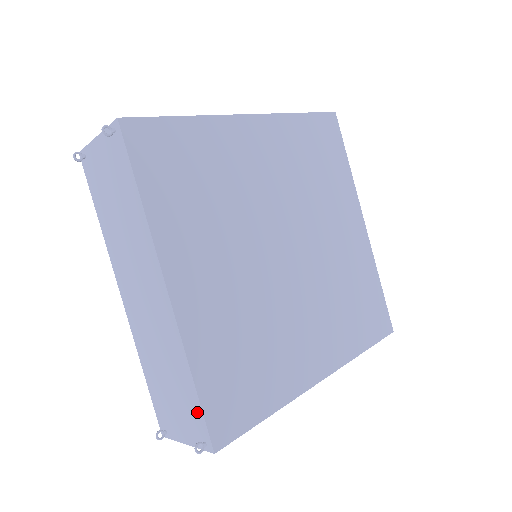
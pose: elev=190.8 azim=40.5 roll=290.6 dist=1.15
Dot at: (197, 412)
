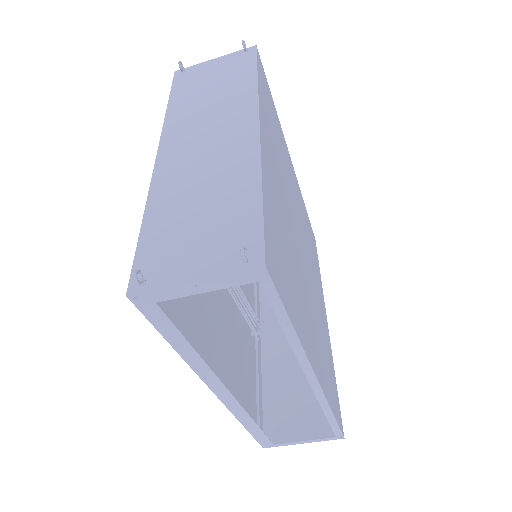
Dot at: (251, 224)
